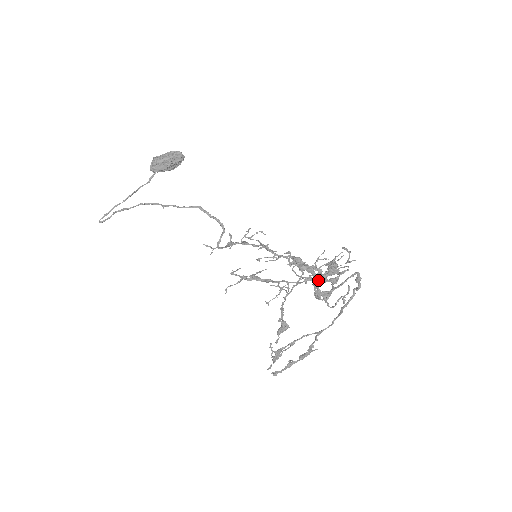
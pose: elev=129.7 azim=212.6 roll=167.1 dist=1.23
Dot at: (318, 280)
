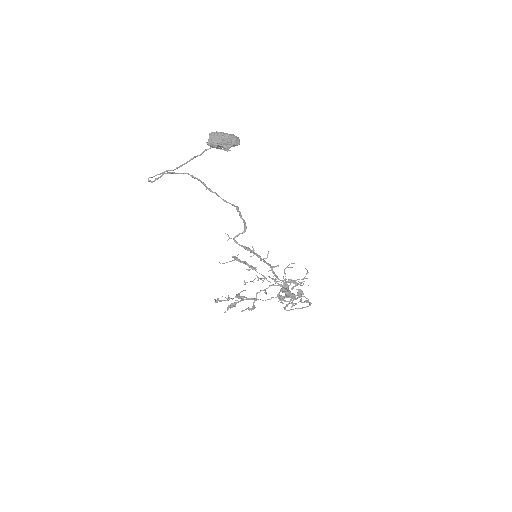
Dot at: occluded
